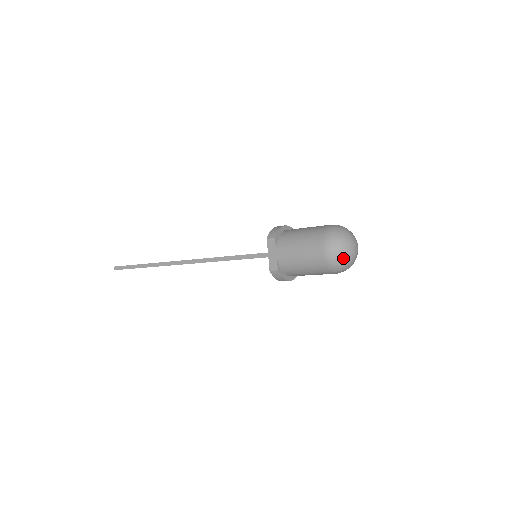
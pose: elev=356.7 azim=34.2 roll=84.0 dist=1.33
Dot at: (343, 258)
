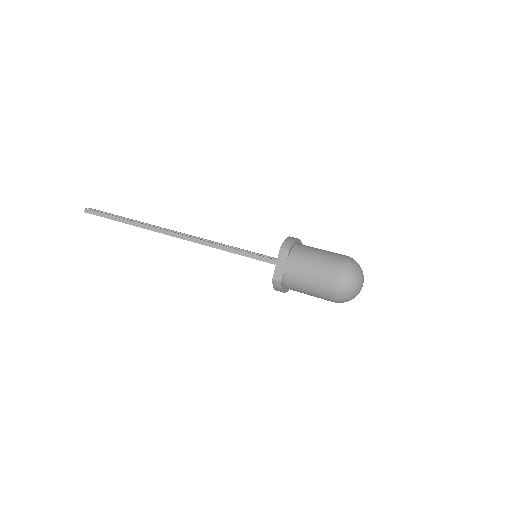
Dot at: (350, 293)
